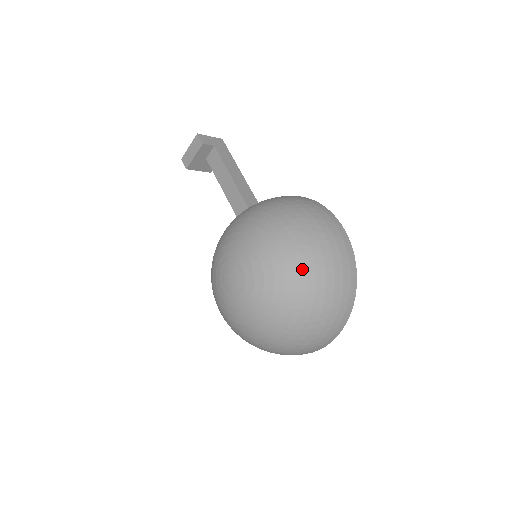
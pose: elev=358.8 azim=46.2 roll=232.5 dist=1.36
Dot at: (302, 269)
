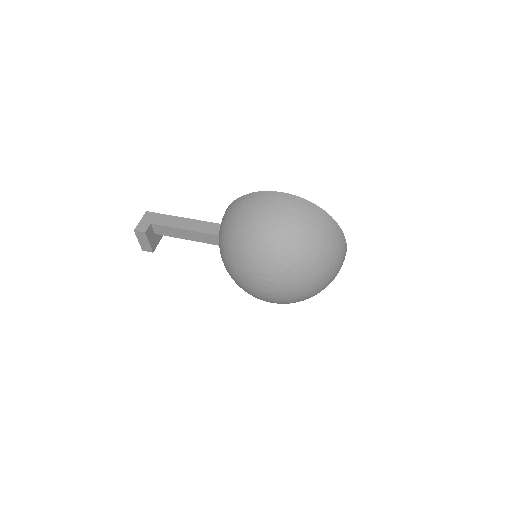
Dot at: (294, 246)
